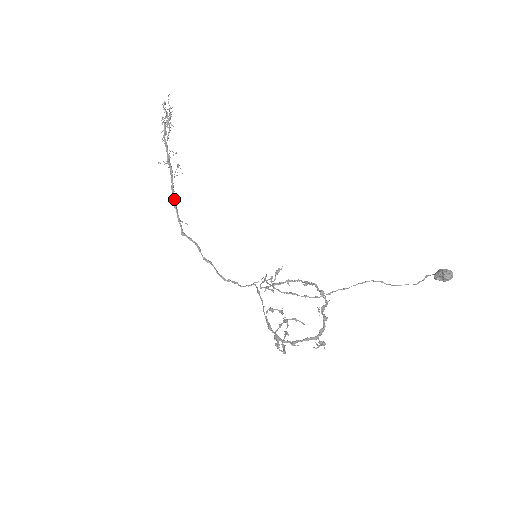
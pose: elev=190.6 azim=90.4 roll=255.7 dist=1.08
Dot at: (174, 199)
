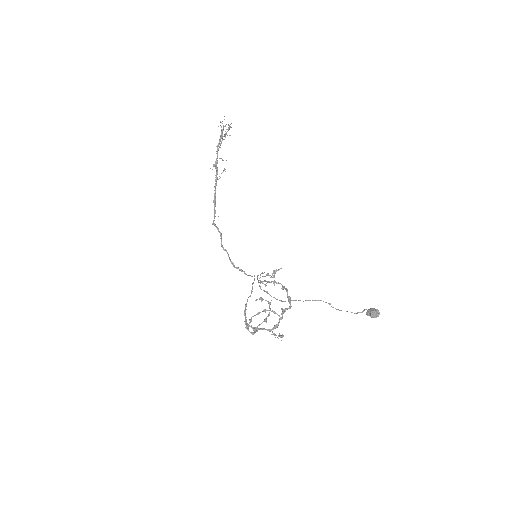
Dot at: (214, 195)
